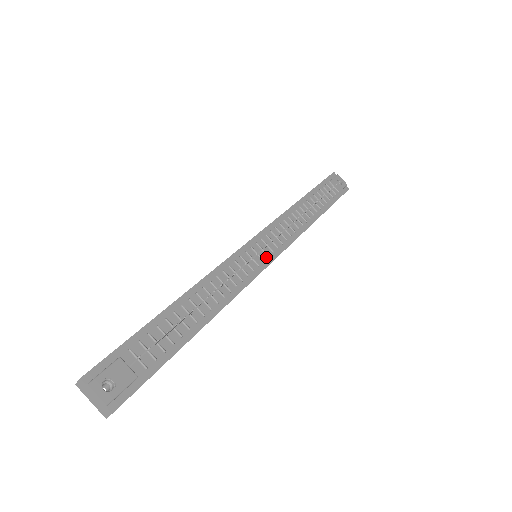
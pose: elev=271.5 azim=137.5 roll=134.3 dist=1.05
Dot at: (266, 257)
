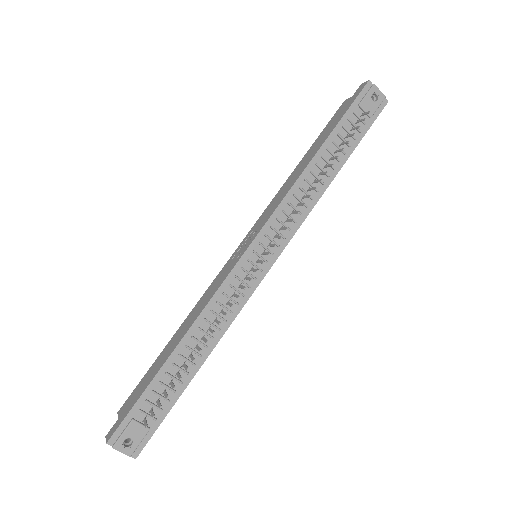
Dot at: (265, 263)
